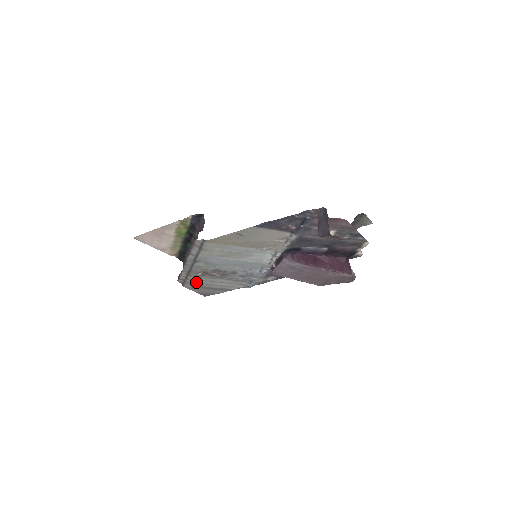
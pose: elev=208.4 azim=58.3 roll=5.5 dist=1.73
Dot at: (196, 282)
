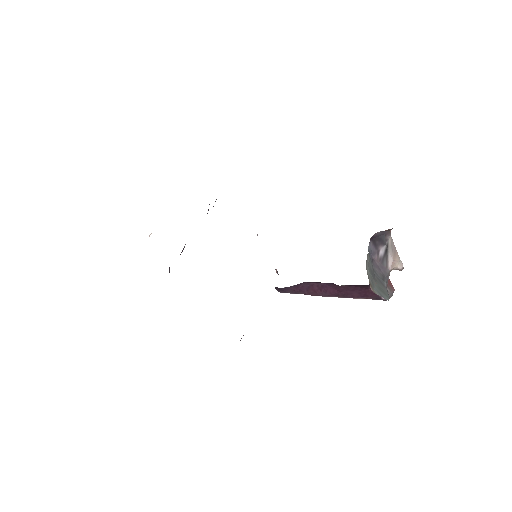
Dot at: occluded
